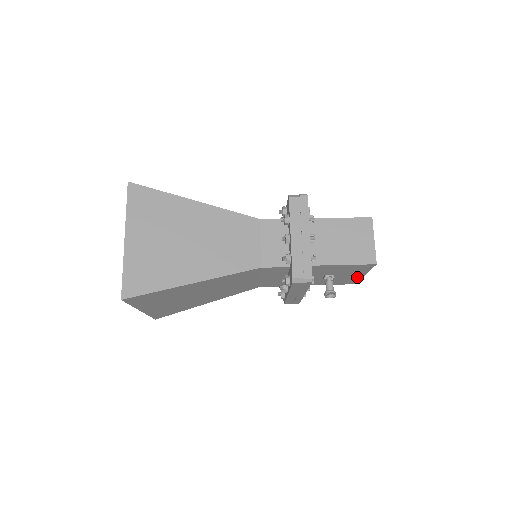
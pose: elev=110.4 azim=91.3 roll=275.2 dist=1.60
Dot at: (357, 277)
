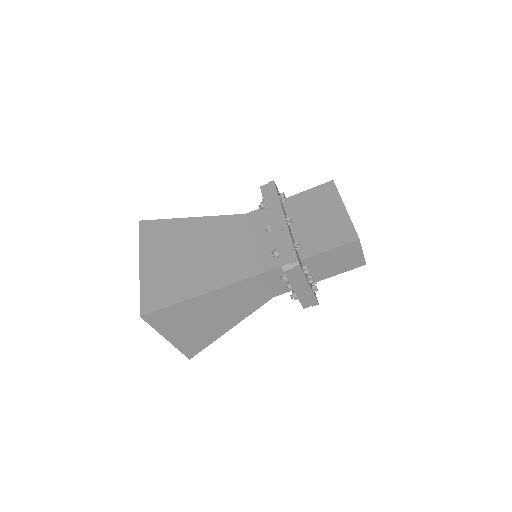
Dot at: occluded
